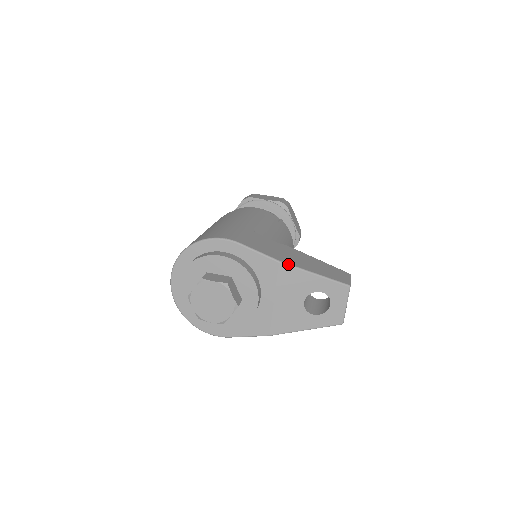
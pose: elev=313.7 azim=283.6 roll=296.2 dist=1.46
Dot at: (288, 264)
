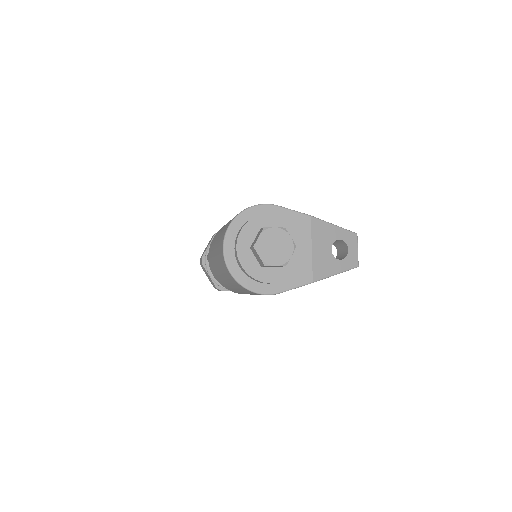
Dot at: (316, 218)
